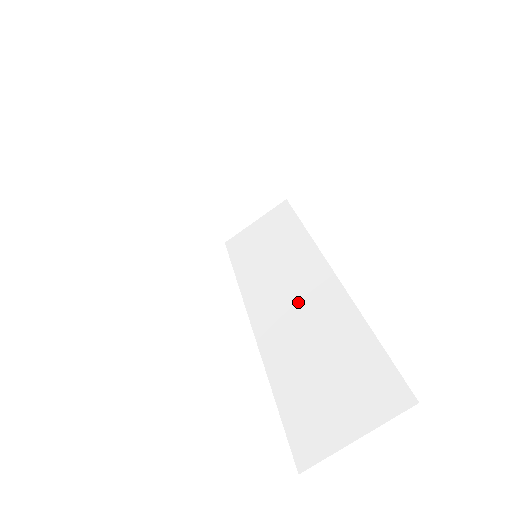
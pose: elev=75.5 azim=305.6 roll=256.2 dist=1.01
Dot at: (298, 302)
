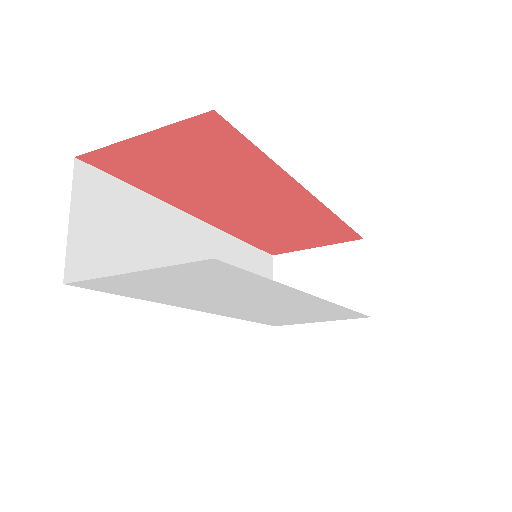
Dot at: occluded
